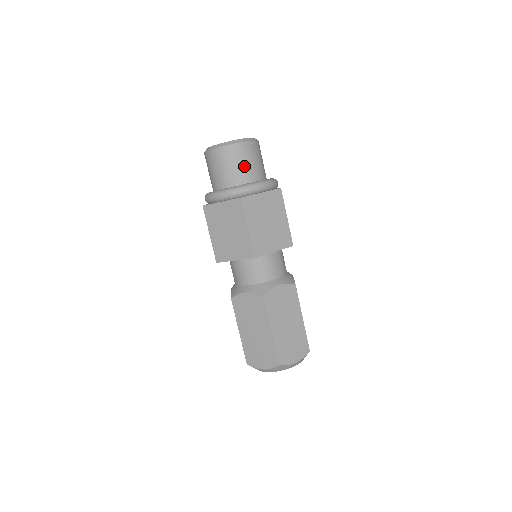
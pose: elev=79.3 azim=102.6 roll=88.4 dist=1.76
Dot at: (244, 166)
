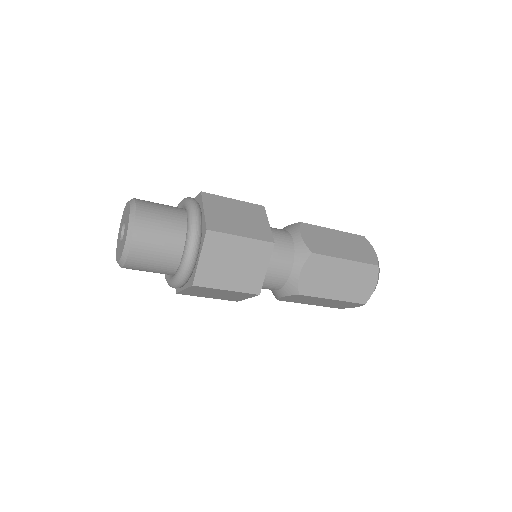
Dot at: (159, 254)
